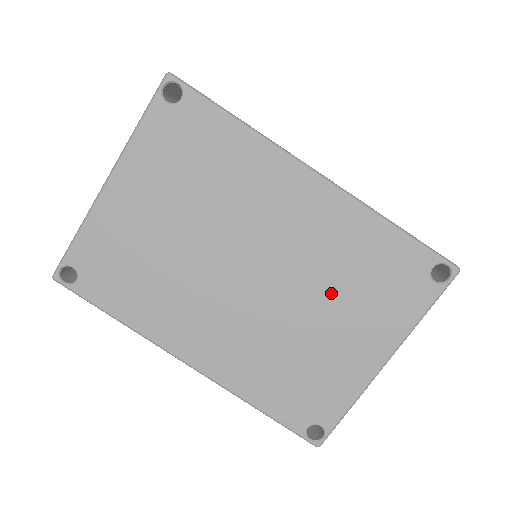
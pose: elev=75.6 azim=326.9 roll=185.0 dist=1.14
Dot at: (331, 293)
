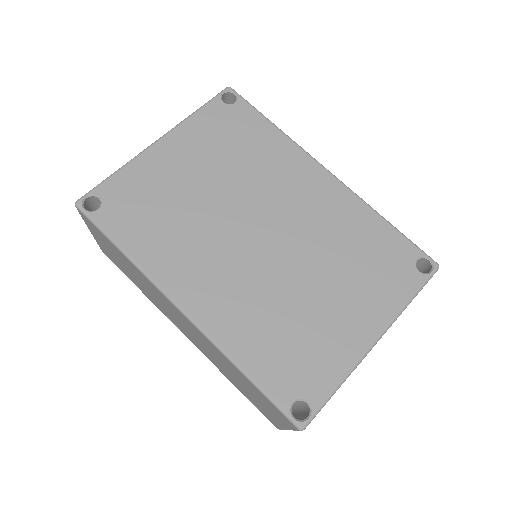
Dot at: (331, 264)
